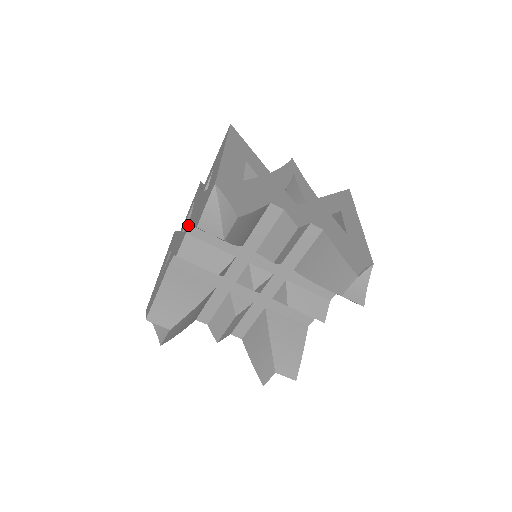
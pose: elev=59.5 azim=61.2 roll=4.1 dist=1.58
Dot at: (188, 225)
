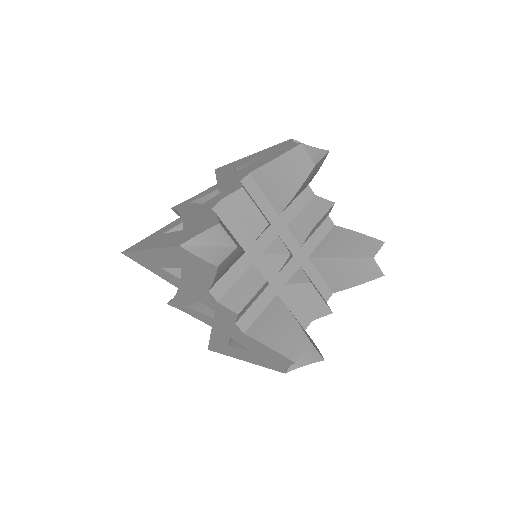
Dot at: (234, 182)
